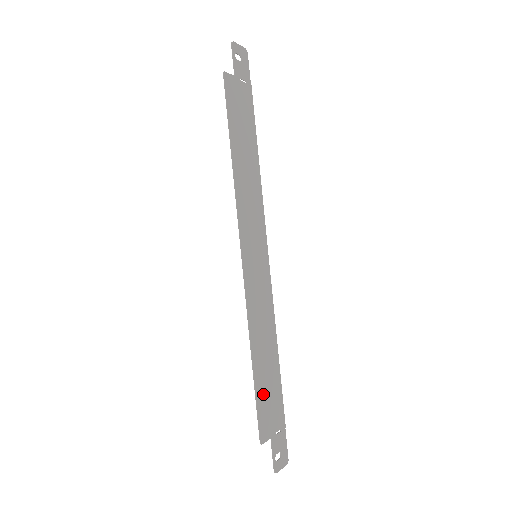
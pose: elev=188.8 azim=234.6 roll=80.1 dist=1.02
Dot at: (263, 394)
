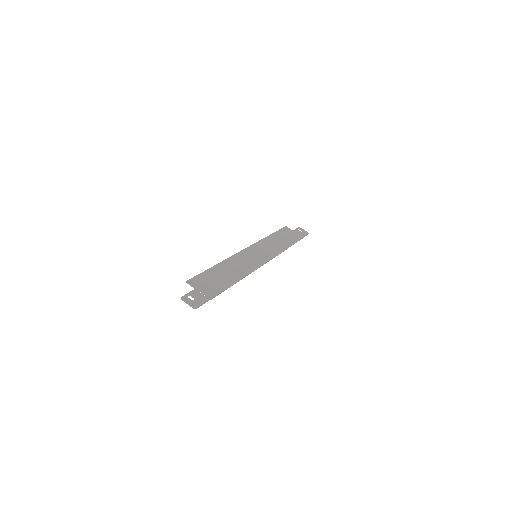
Dot at: (209, 276)
